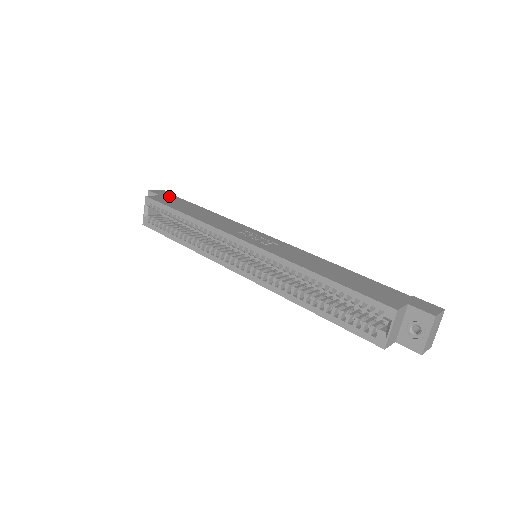
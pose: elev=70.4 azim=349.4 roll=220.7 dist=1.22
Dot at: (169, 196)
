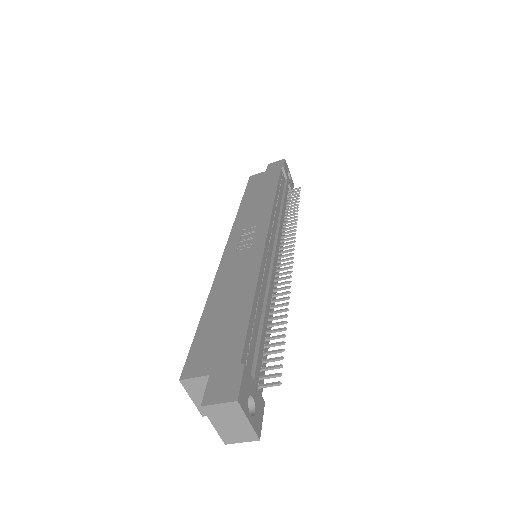
Dot at: (273, 171)
